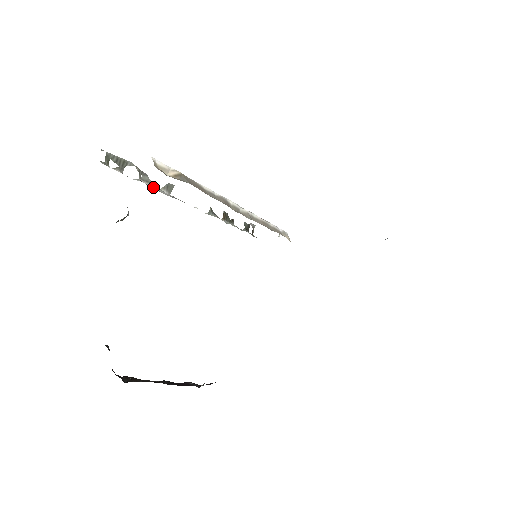
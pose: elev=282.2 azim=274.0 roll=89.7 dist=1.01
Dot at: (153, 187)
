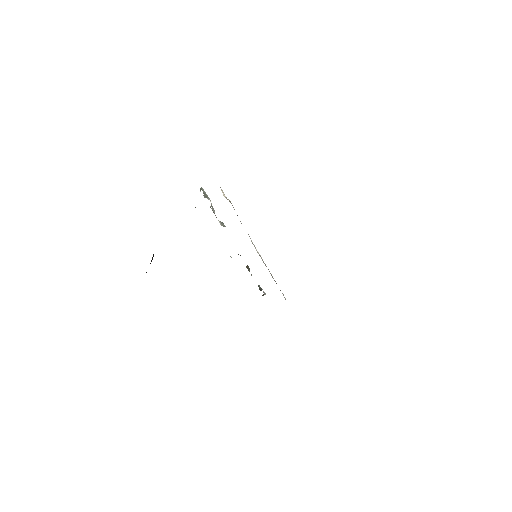
Dot at: (215, 215)
